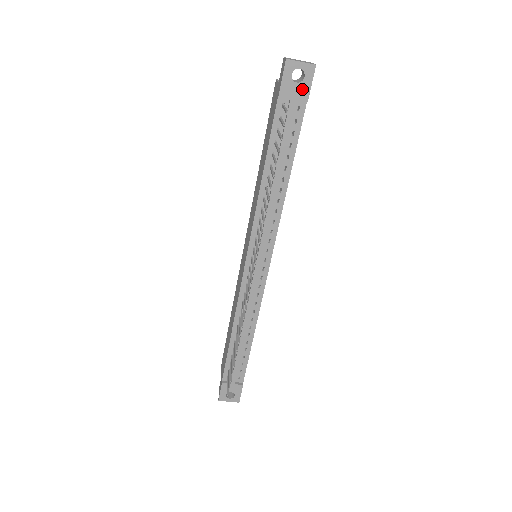
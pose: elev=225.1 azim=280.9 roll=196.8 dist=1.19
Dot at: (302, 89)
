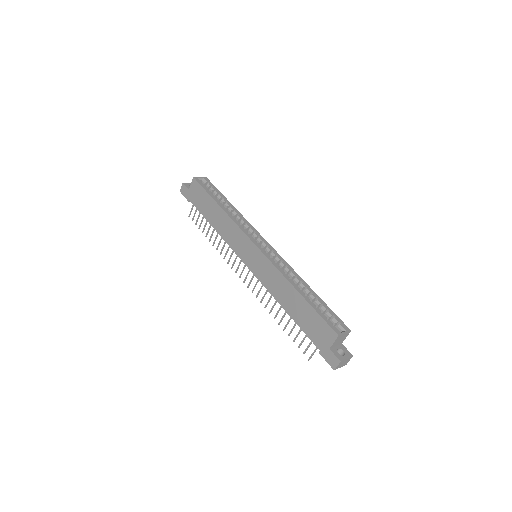
Dot at: occluded
